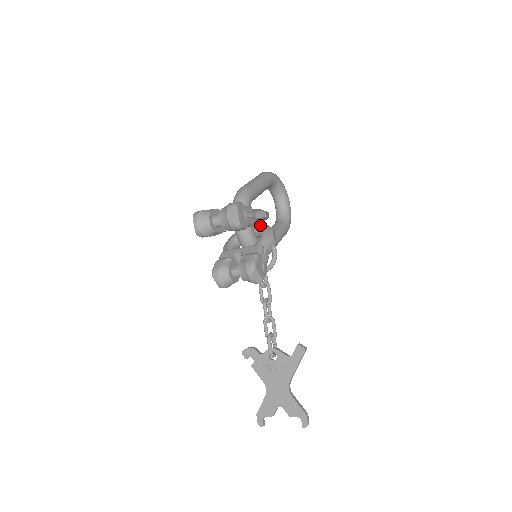
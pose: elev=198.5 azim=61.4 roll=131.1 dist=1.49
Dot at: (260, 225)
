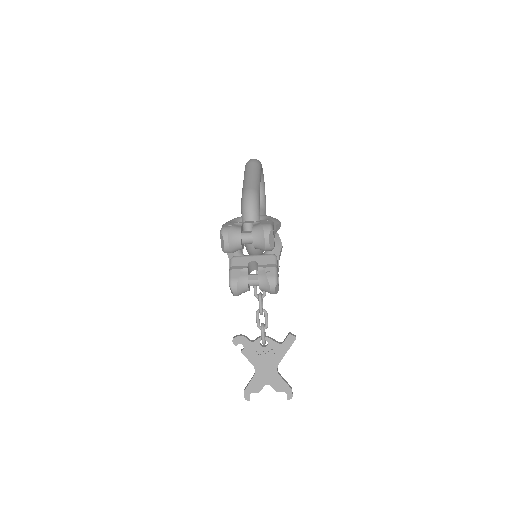
Dot at: occluded
